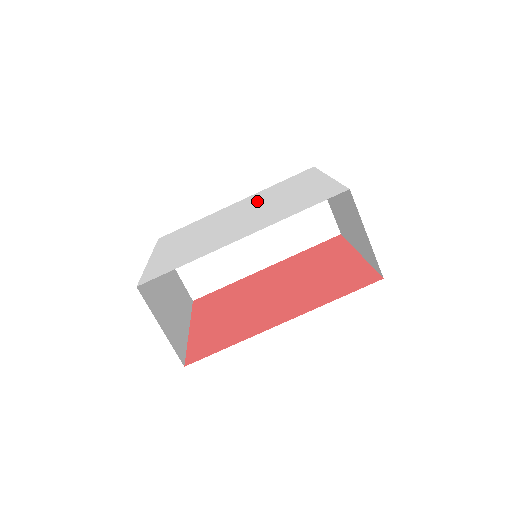
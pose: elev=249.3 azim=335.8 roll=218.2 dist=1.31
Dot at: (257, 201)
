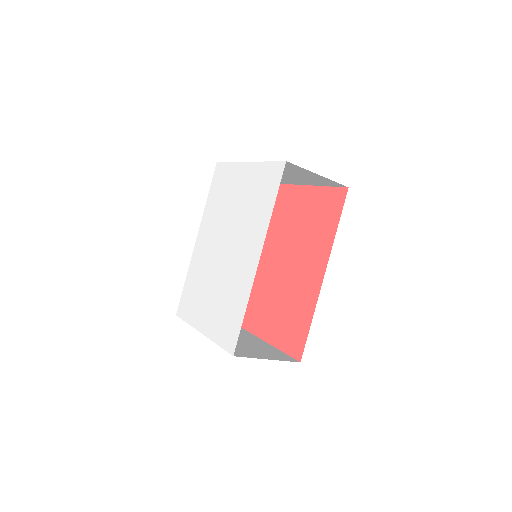
Dot at: (216, 224)
